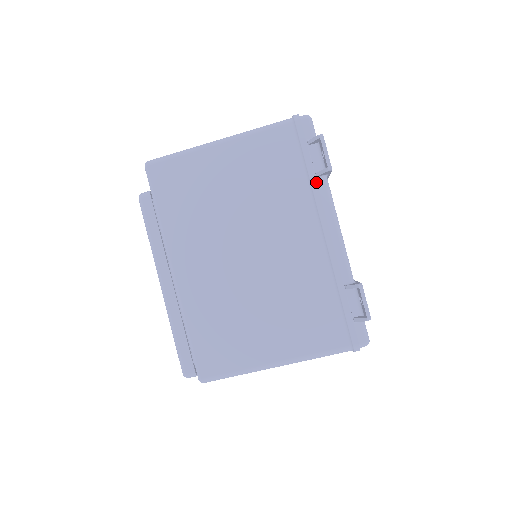
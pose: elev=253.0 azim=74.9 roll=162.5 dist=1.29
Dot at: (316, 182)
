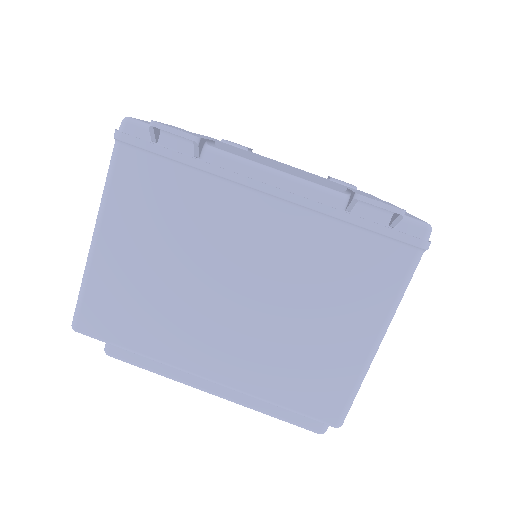
Dot at: (205, 163)
